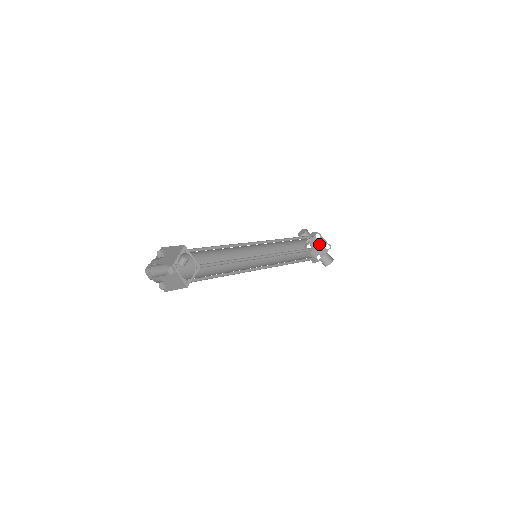
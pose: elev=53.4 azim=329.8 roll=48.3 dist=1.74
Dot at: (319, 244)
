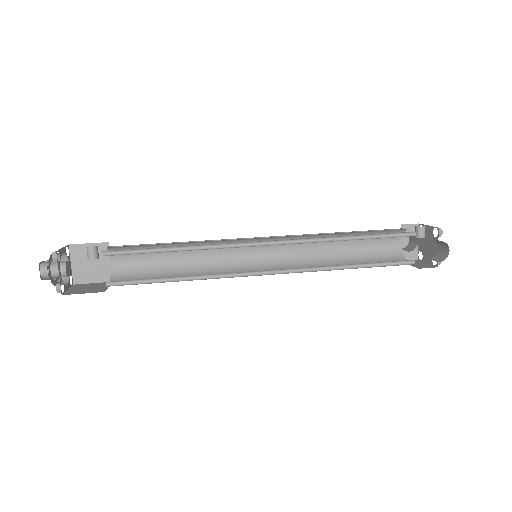
Dot at: (418, 235)
